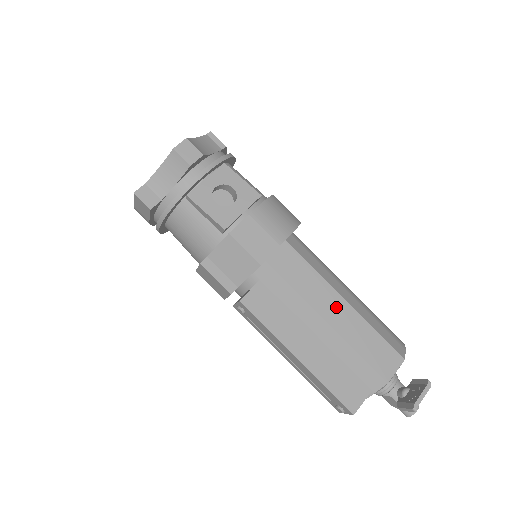
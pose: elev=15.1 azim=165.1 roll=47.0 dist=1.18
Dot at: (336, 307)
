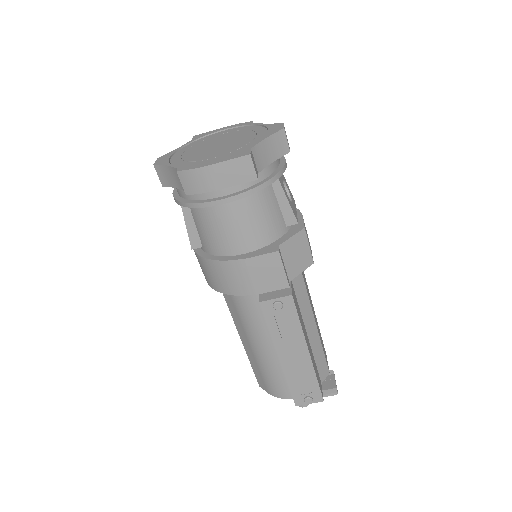
Dot at: (313, 310)
